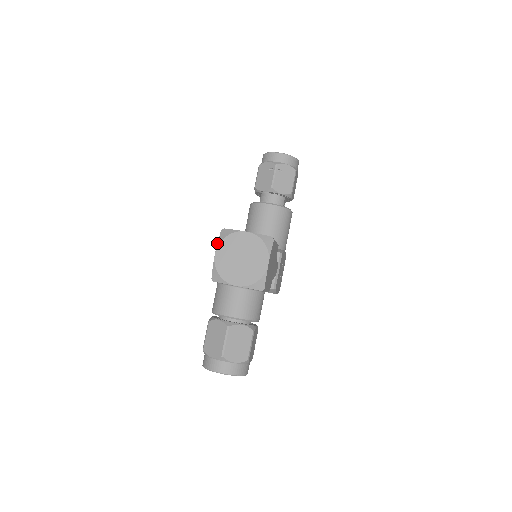
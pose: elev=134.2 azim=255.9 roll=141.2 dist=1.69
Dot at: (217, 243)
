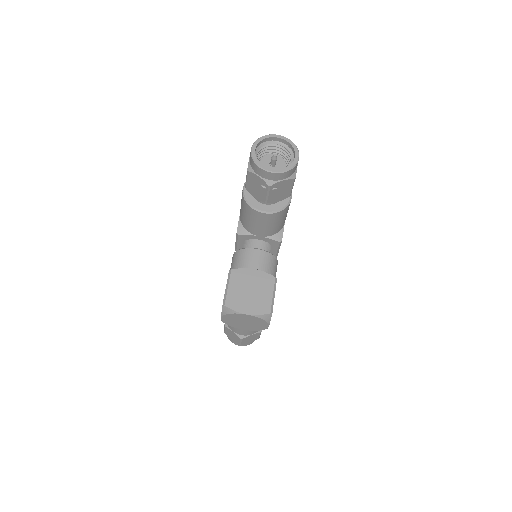
Dot at: (221, 314)
